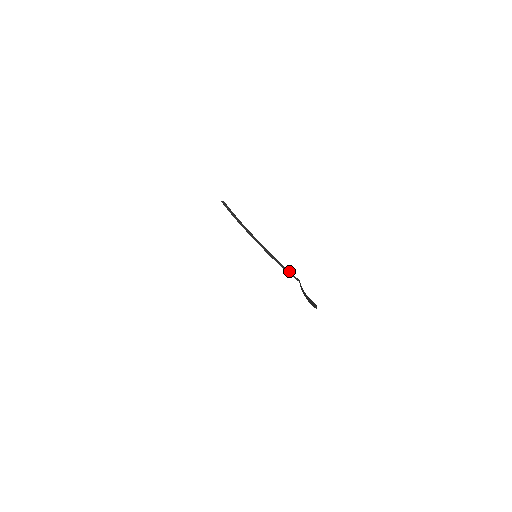
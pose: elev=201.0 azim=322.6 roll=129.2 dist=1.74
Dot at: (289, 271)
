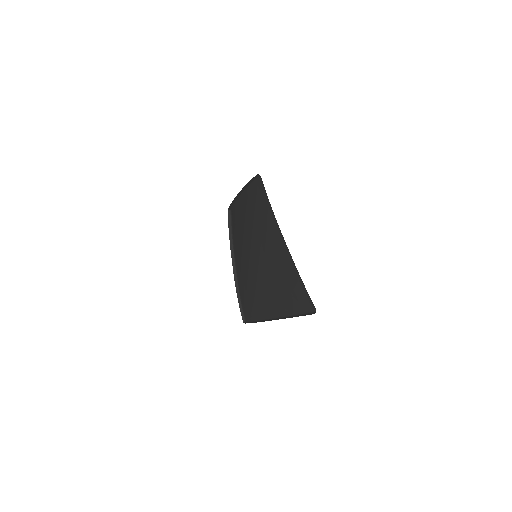
Dot at: (242, 307)
